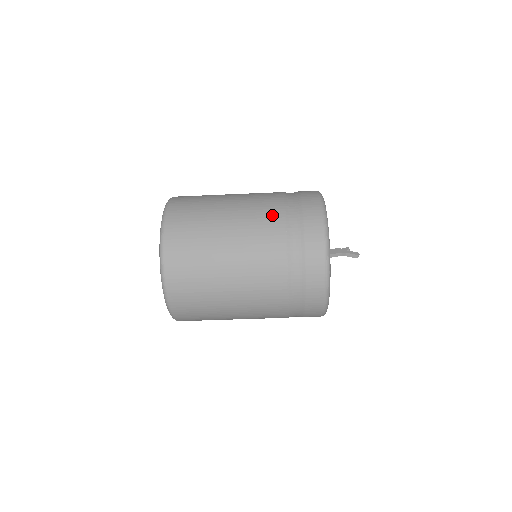
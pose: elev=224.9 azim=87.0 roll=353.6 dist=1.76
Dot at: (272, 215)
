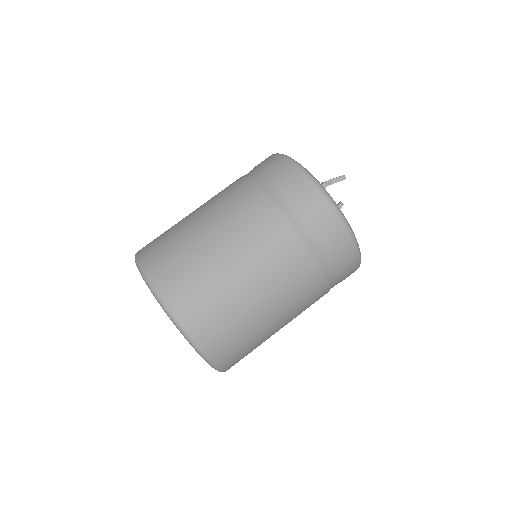
Dot at: (235, 186)
